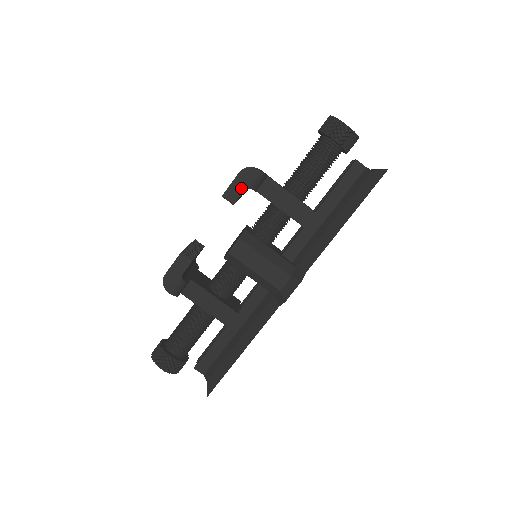
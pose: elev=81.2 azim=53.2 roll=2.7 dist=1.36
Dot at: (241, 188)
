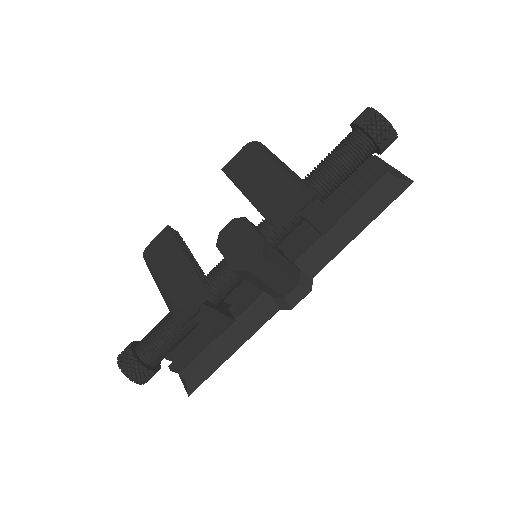
Dot at: (291, 212)
